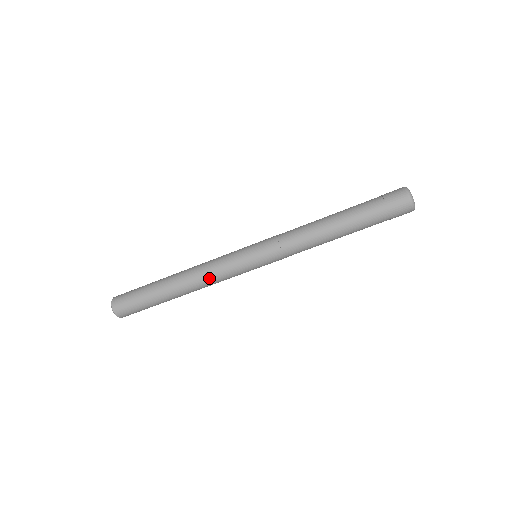
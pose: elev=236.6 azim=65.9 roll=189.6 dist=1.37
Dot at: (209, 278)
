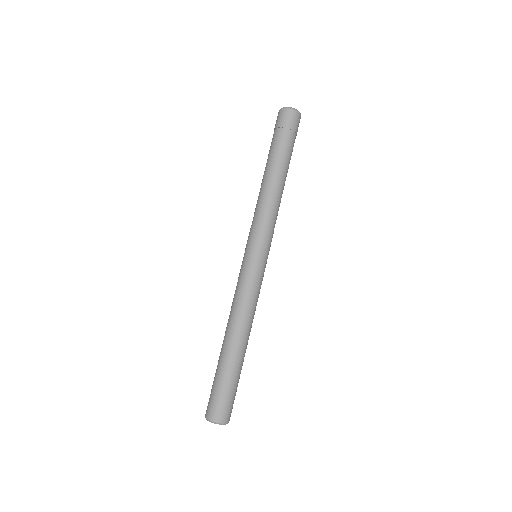
Dot at: (247, 306)
